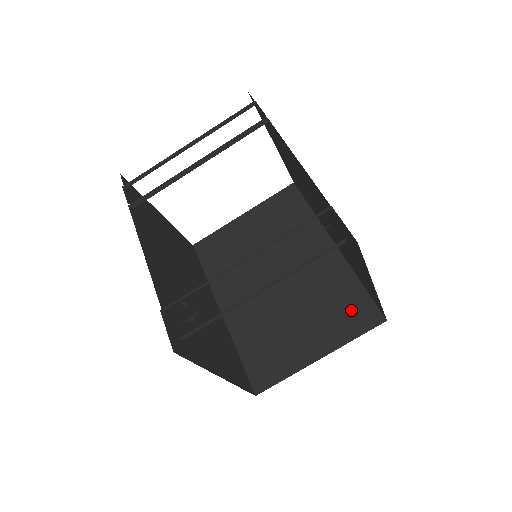
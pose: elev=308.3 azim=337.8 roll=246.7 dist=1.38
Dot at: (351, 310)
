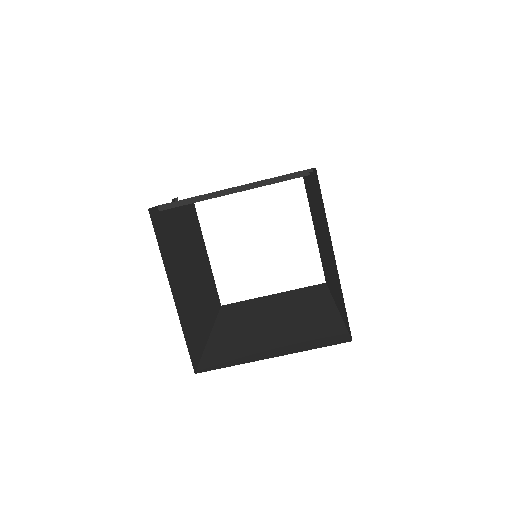
Dot at: (323, 335)
